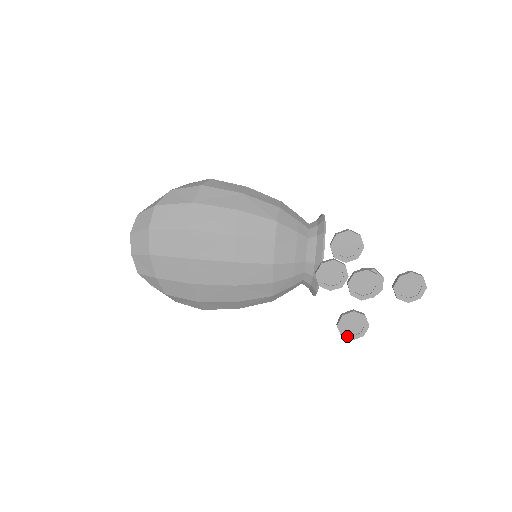
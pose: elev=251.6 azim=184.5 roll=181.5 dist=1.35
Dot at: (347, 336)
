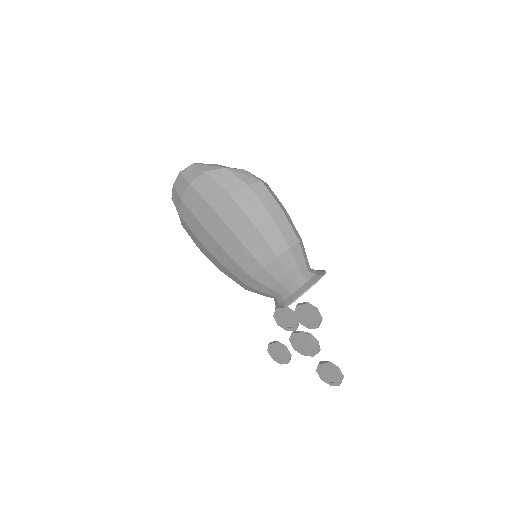
Dot at: (271, 354)
